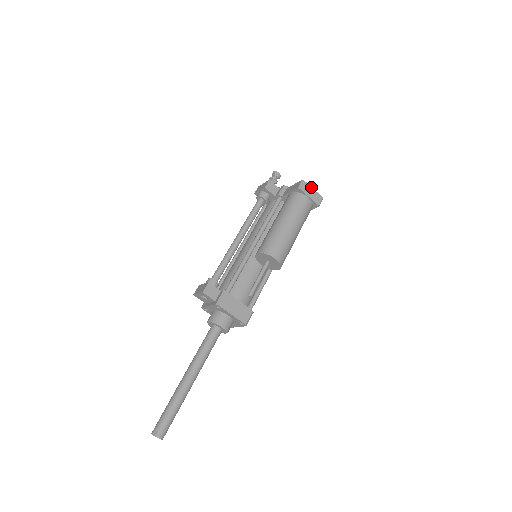
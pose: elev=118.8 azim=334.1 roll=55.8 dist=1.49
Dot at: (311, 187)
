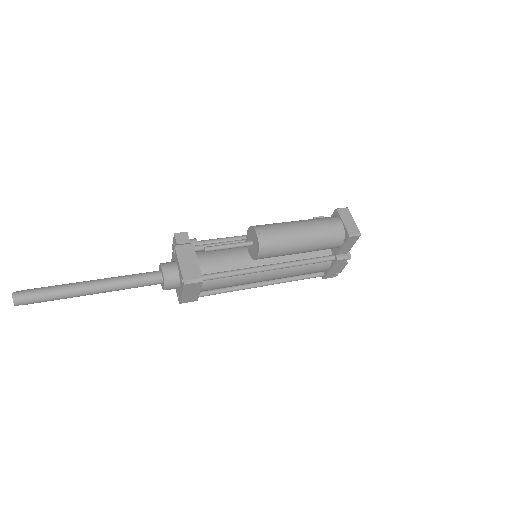
Dot at: (352, 217)
